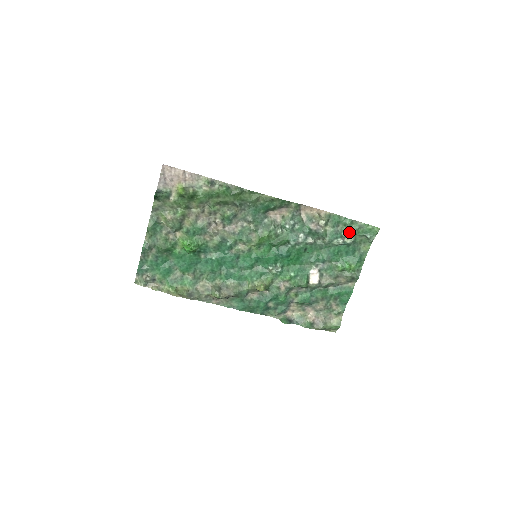
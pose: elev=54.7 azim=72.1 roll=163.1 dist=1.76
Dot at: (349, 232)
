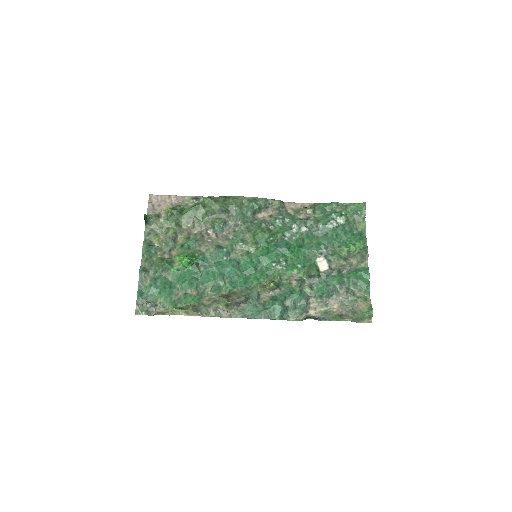
Dot at: (338, 213)
